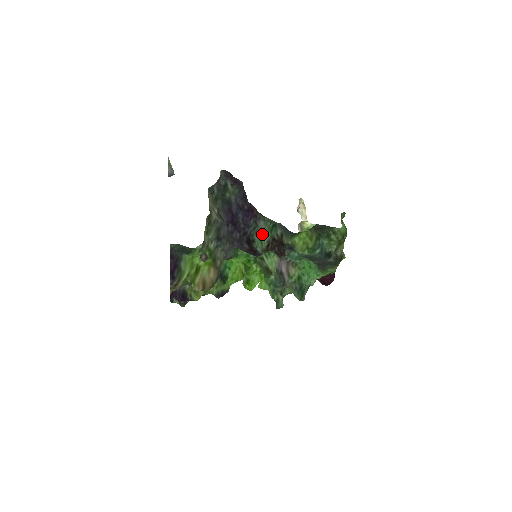
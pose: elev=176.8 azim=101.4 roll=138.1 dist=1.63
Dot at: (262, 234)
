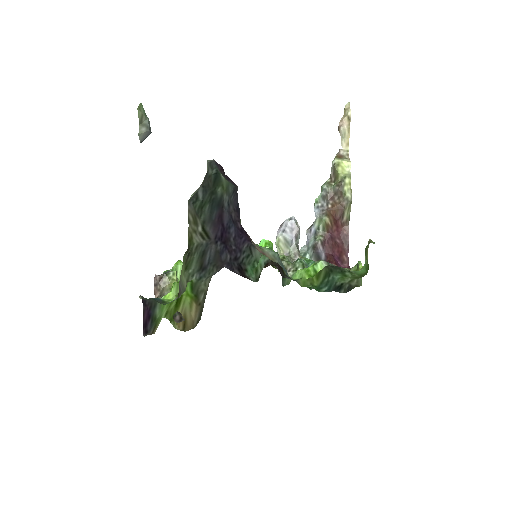
Dot at: (256, 266)
